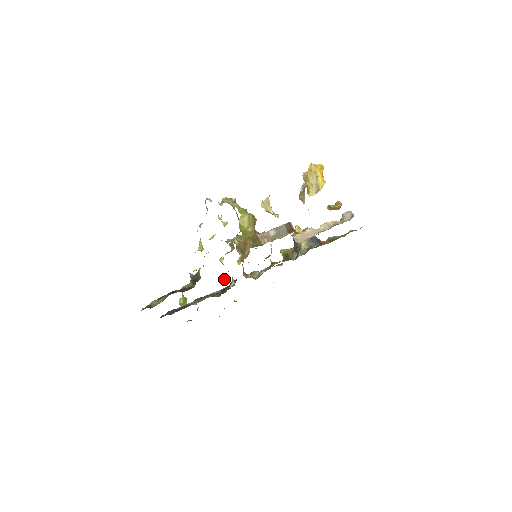
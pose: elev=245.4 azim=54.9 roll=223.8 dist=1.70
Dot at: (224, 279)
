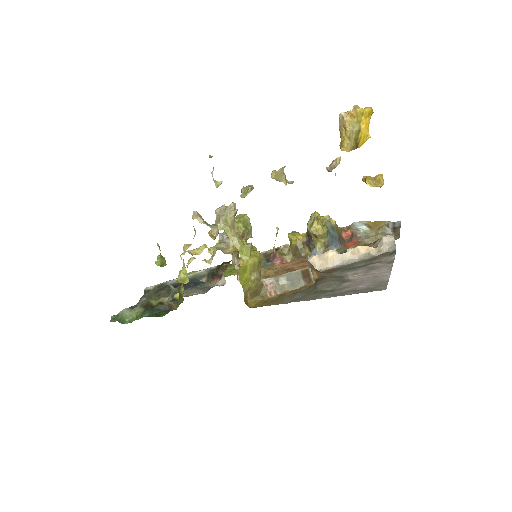
Dot at: (212, 237)
